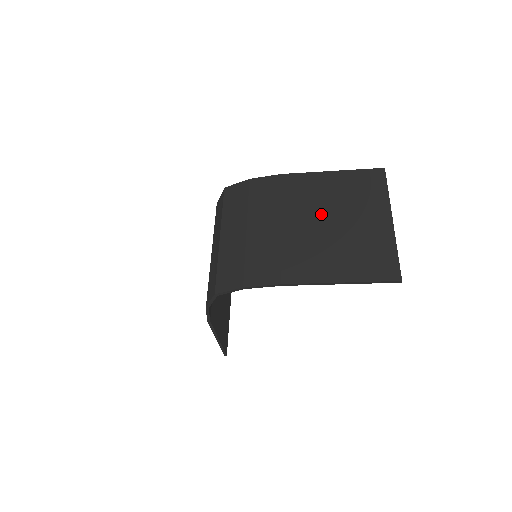
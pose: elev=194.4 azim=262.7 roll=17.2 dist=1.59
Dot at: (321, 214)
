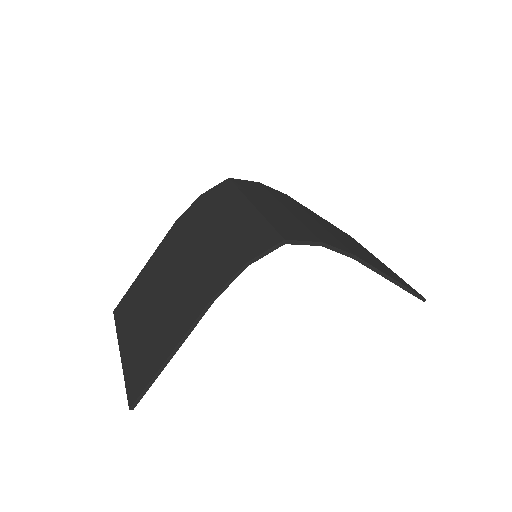
Dot at: (338, 233)
